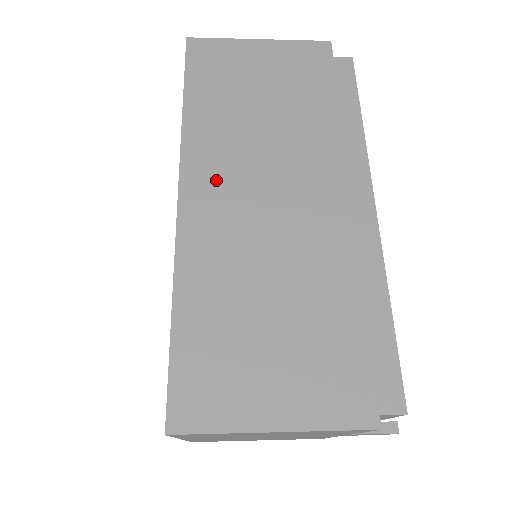
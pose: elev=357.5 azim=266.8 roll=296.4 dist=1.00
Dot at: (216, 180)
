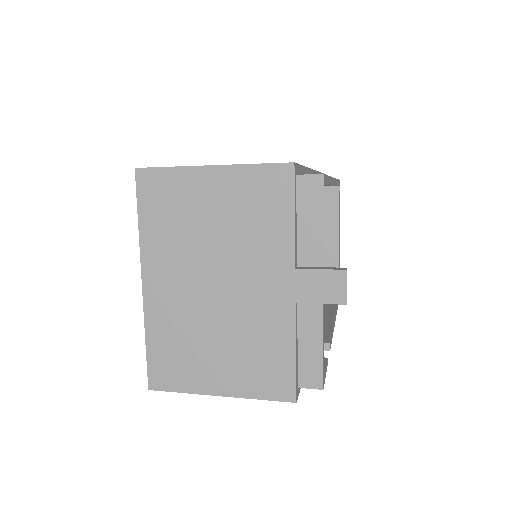
Dot at: occluded
